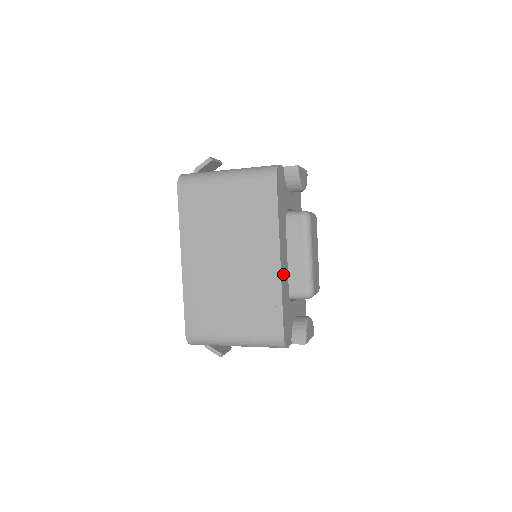
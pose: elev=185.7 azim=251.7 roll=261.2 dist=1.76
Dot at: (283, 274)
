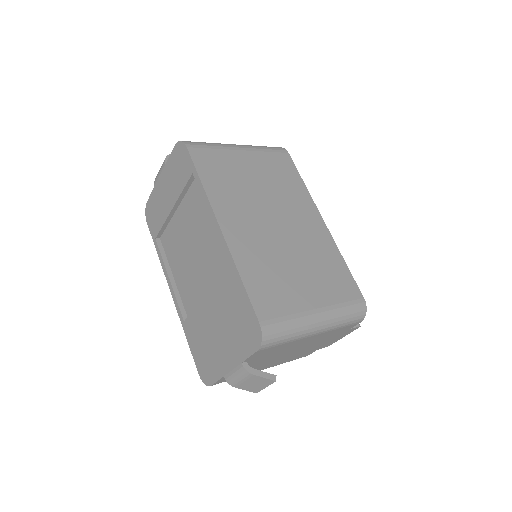
Dot at: occluded
